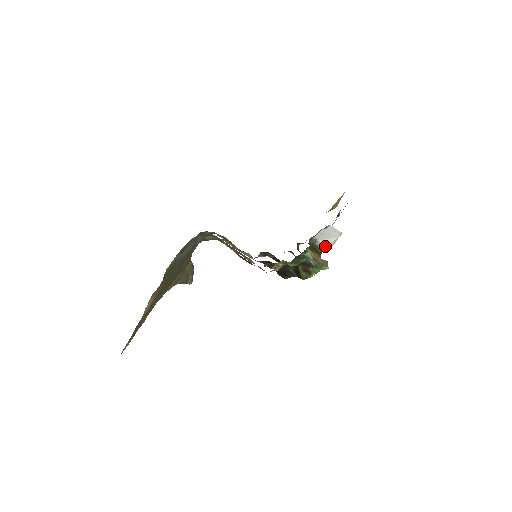
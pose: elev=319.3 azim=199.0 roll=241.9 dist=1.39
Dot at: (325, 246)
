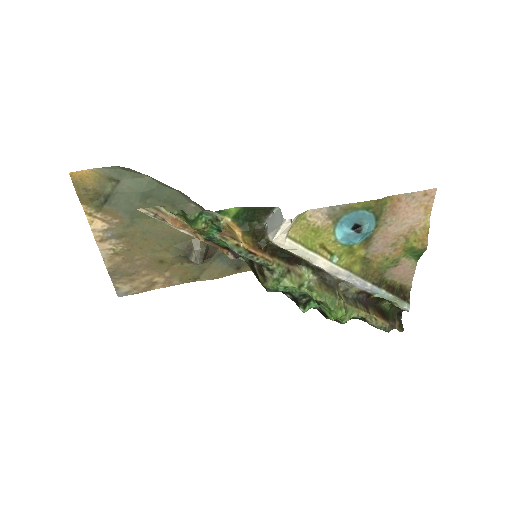
Dot at: (267, 235)
